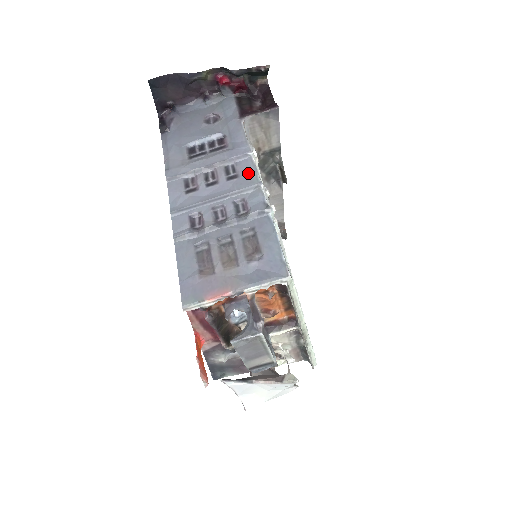
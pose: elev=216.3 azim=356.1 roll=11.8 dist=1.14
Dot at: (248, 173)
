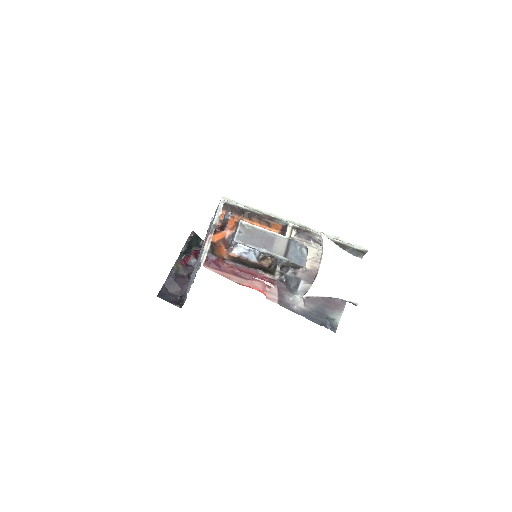
Dot at: occluded
